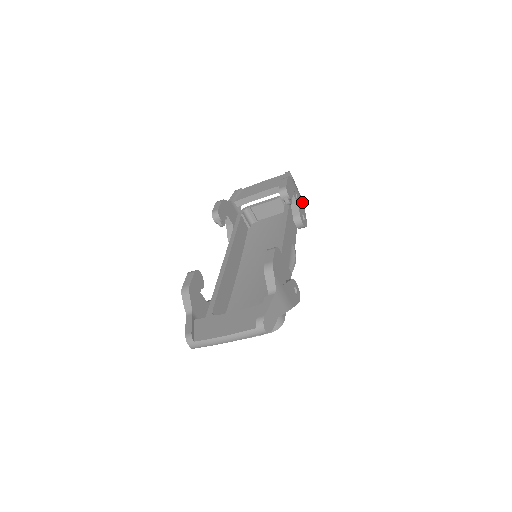
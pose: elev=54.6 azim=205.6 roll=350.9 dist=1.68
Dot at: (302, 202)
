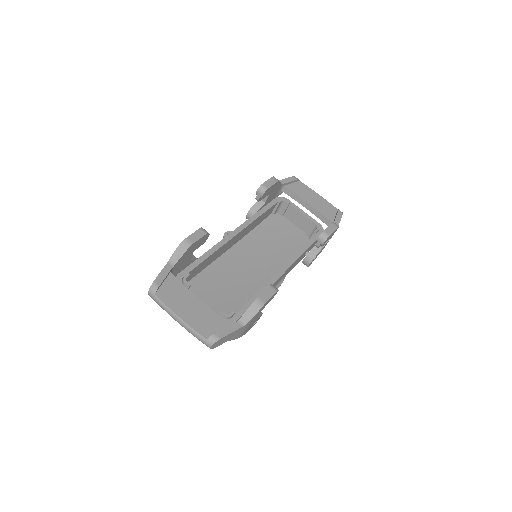
Dot at: occluded
